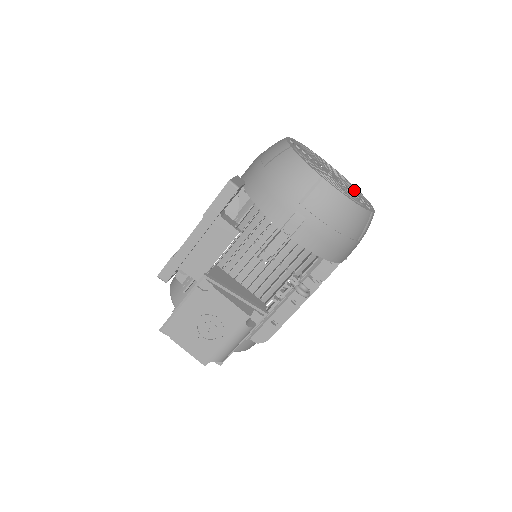
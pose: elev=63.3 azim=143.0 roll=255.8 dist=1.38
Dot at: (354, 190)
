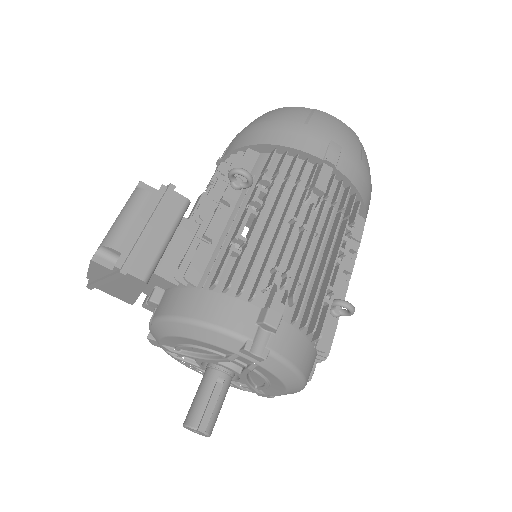
Dot at: occluded
